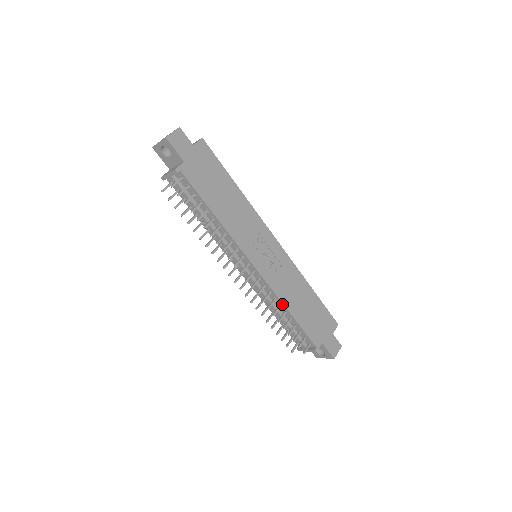
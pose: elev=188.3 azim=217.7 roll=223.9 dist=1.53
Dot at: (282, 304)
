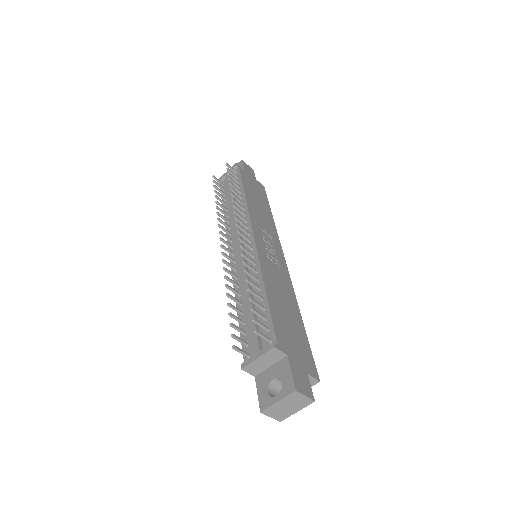
Dot at: (261, 277)
